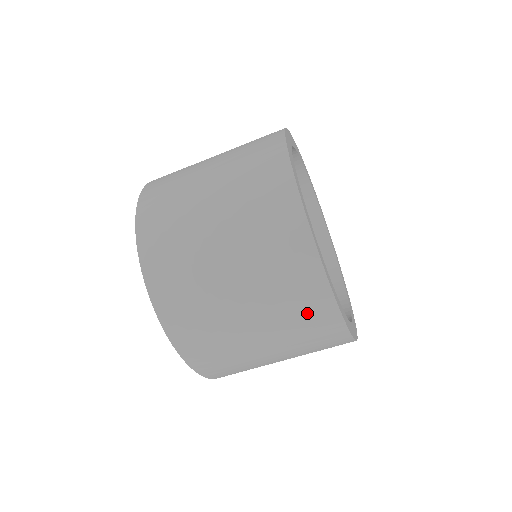
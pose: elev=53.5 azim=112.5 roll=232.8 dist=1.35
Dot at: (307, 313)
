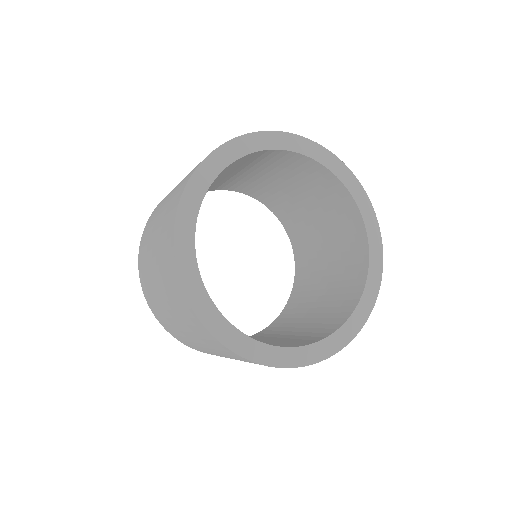
Dot at: occluded
